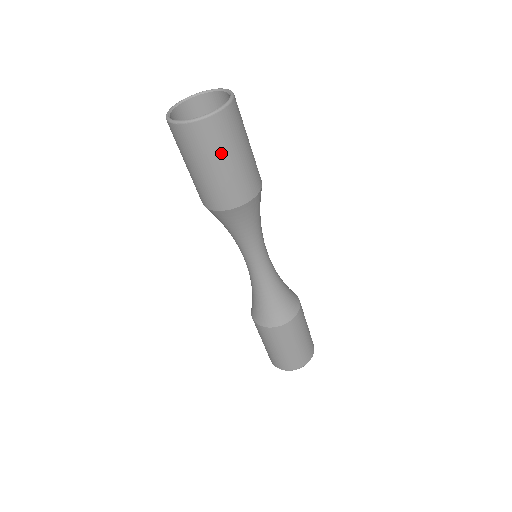
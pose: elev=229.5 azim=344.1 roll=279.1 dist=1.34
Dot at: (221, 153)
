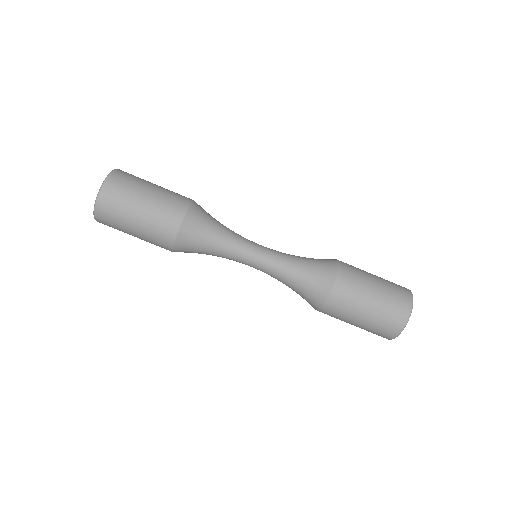
Dot at: (133, 197)
